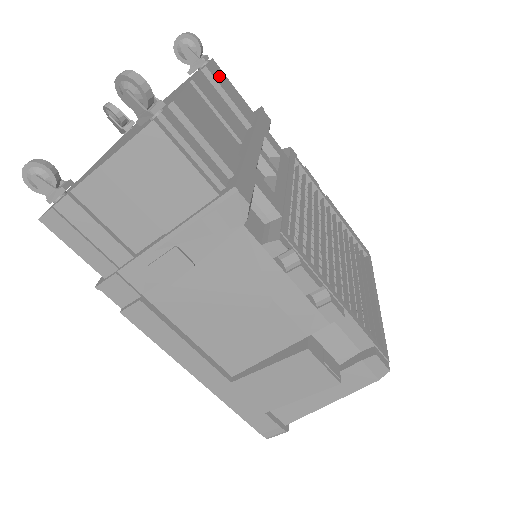
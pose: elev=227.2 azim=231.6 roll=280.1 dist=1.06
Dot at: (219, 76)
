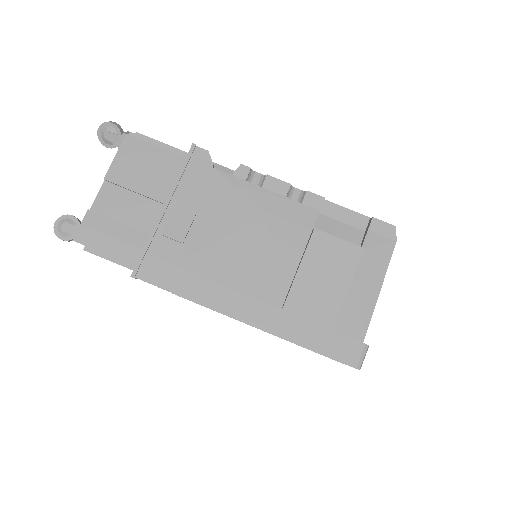
Dot at: occluded
